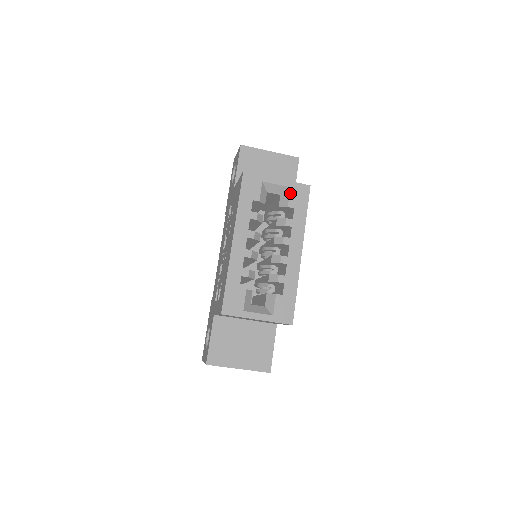
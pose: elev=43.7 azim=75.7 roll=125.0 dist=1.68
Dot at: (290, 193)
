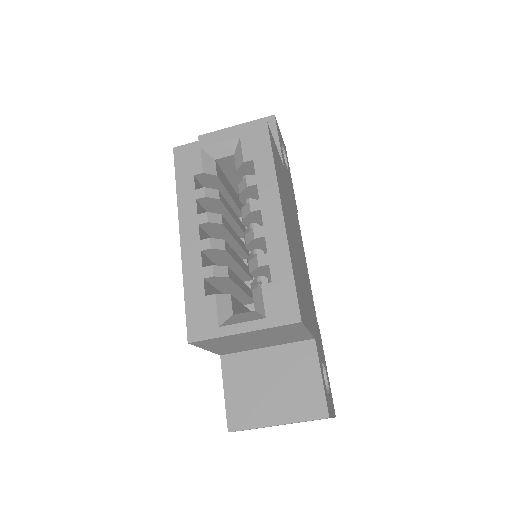
Dot at: (241, 144)
